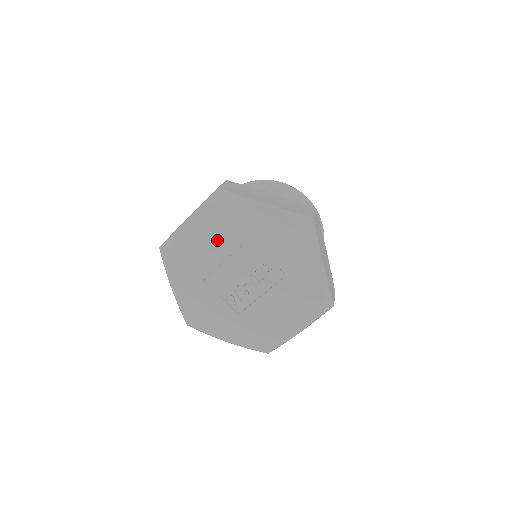
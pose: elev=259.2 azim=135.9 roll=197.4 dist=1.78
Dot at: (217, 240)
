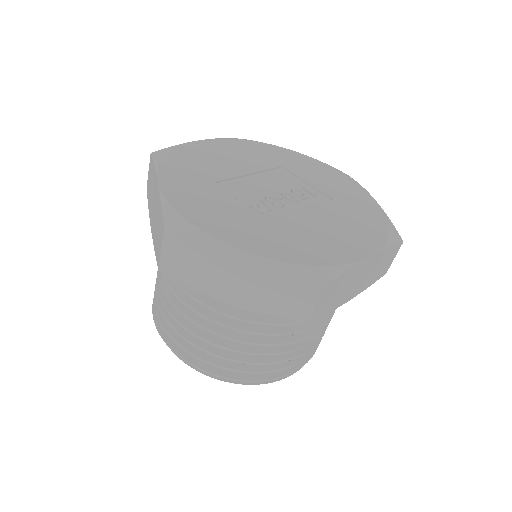
Dot at: (241, 159)
